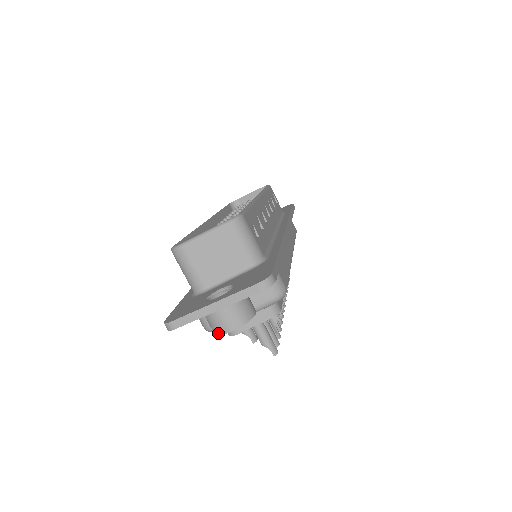
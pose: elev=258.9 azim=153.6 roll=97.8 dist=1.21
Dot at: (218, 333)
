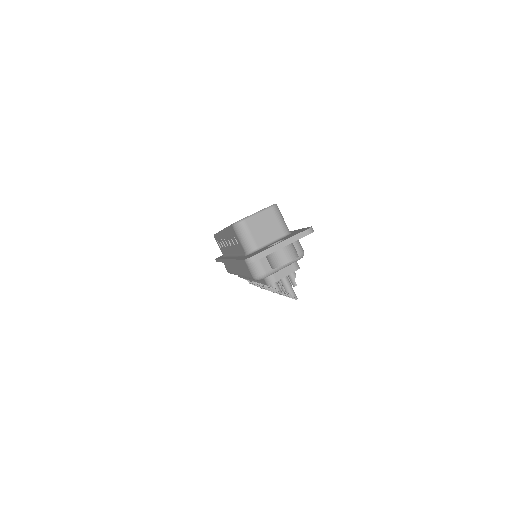
Dot at: (280, 265)
